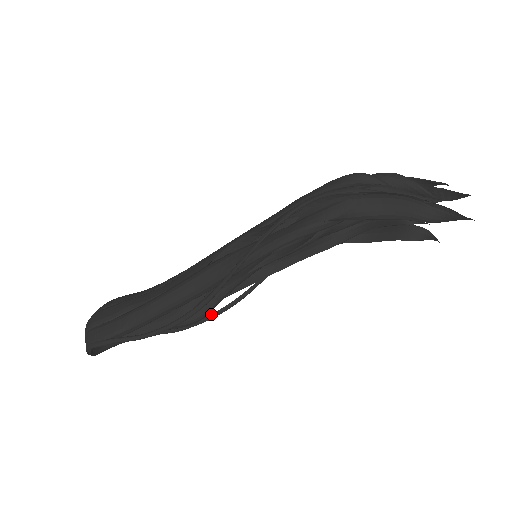
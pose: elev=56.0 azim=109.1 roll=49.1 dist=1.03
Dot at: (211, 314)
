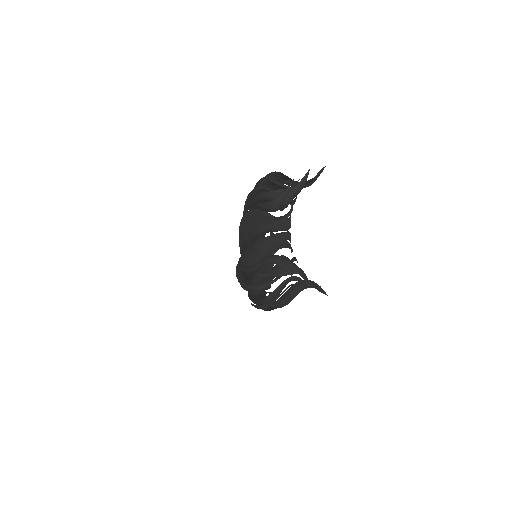
Dot at: occluded
